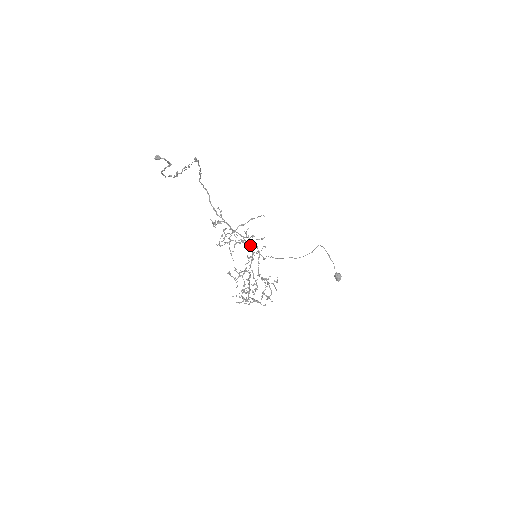
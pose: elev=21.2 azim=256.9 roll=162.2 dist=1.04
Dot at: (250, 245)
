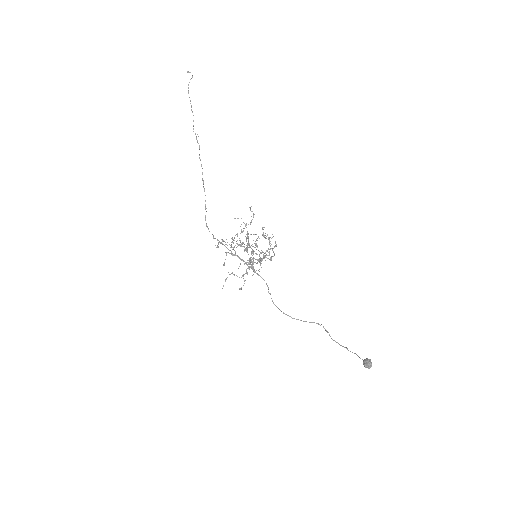
Dot at: (251, 268)
